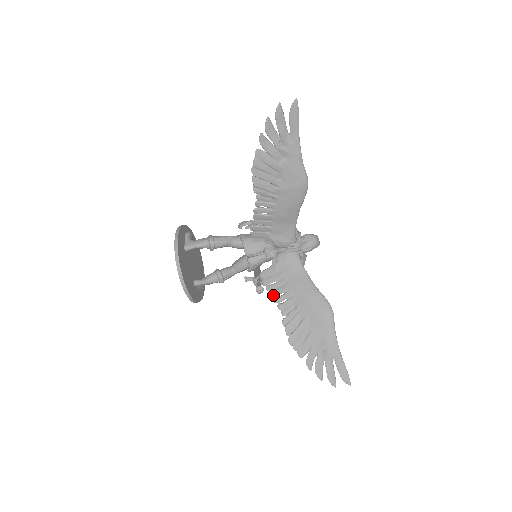
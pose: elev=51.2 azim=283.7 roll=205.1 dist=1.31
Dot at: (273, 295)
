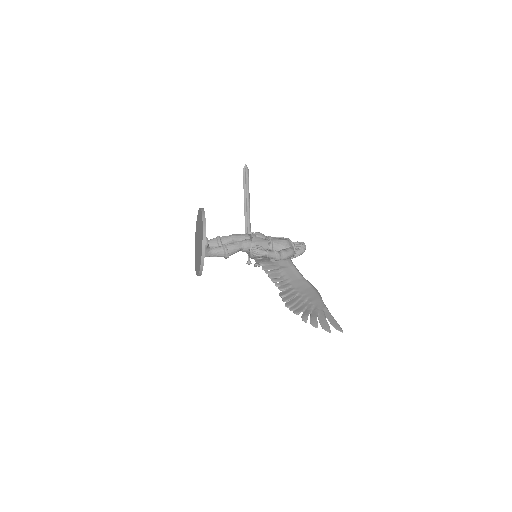
Dot at: (256, 261)
